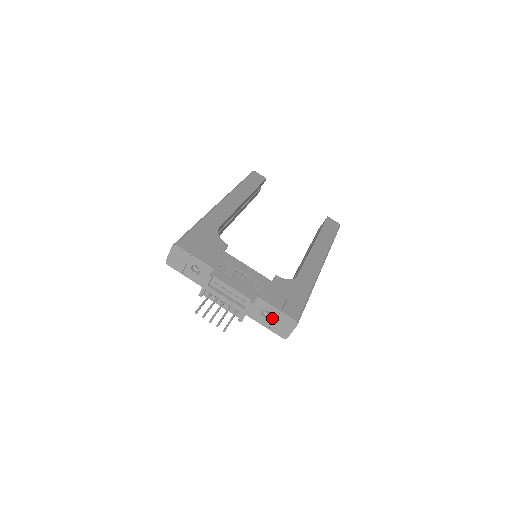
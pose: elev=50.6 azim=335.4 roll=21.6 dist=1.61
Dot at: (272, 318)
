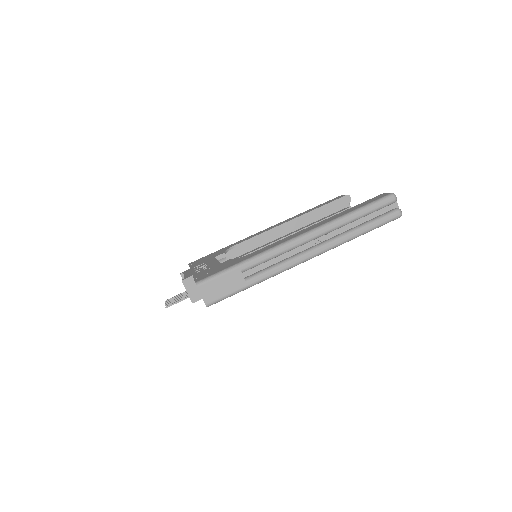
Dot at: occluded
